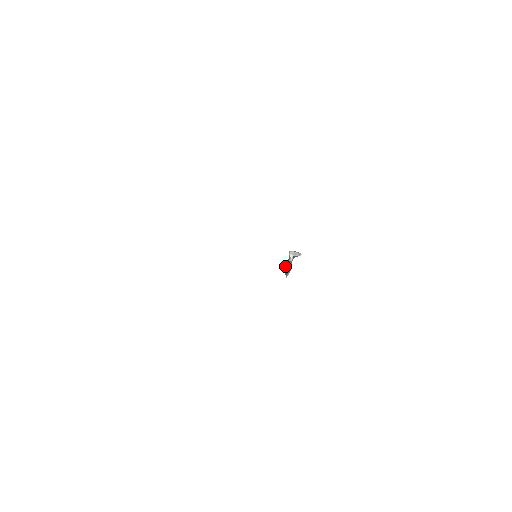
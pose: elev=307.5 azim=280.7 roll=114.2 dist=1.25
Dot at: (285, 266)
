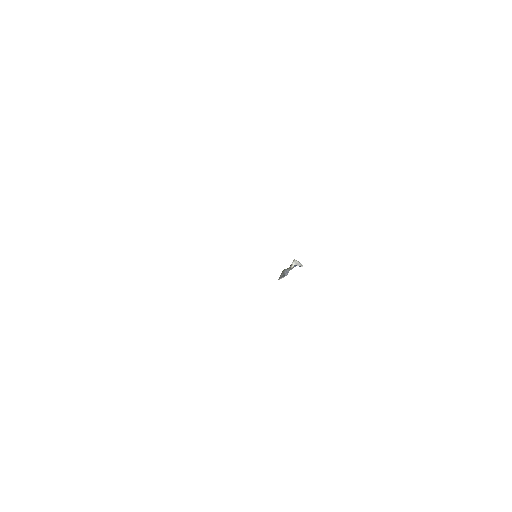
Dot at: (283, 270)
